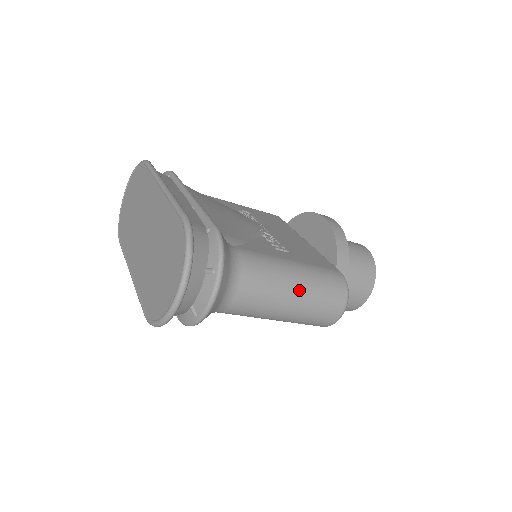
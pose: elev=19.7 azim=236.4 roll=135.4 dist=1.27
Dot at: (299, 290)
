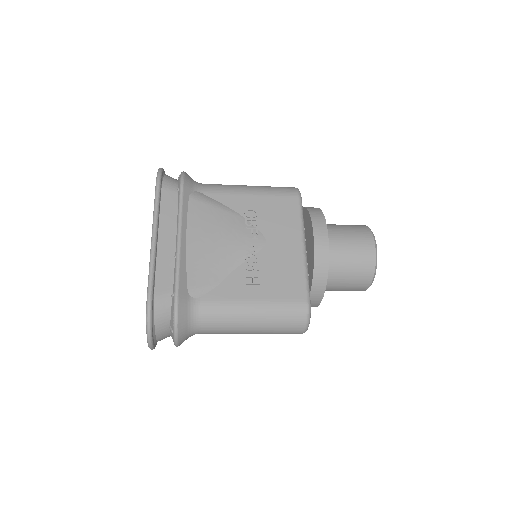
Dot at: (255, 326)
